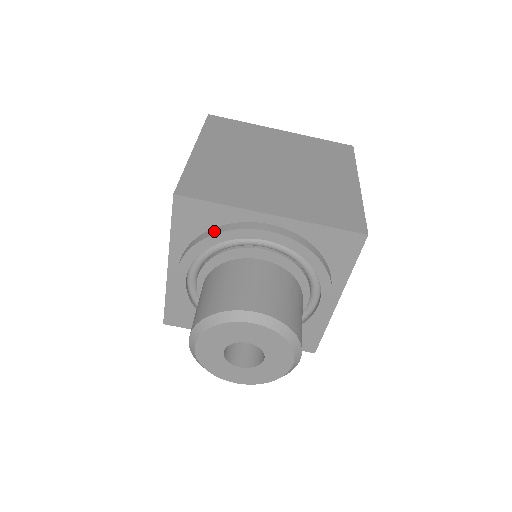
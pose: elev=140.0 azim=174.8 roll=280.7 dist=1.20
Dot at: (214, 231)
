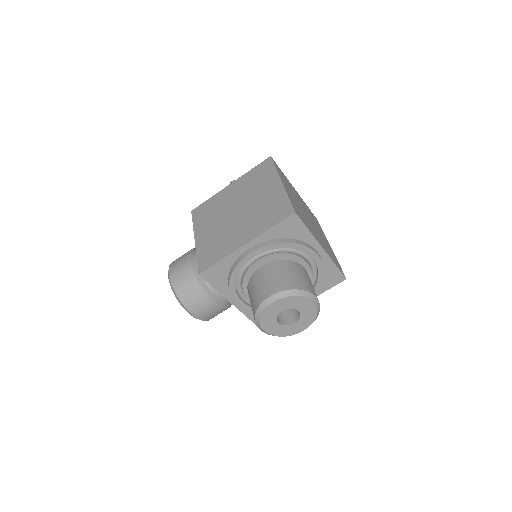
Dot at: (295, 241)
